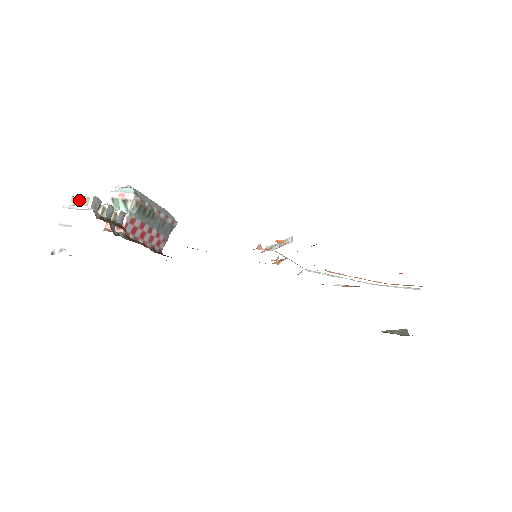
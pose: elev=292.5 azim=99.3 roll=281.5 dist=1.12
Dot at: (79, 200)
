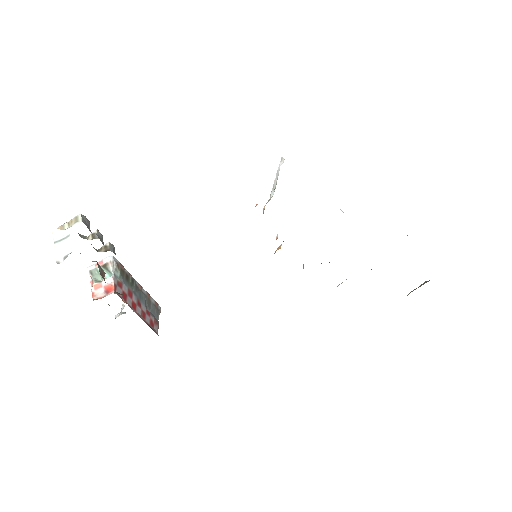
Dot at: (66, 225)
